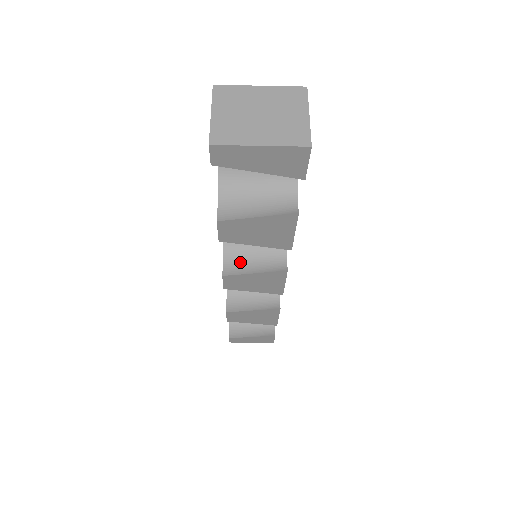
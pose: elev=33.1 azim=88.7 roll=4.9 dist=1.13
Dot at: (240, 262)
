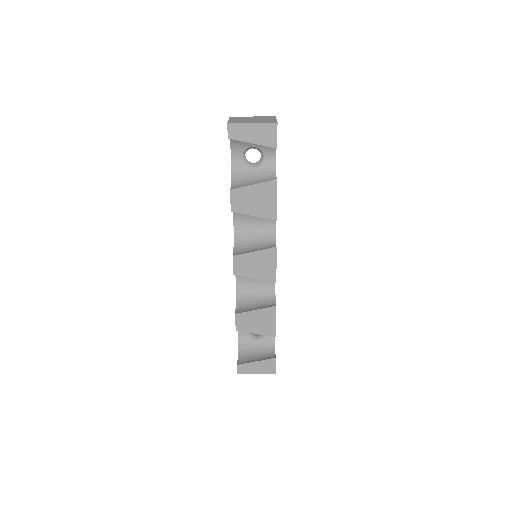
Dot at: (245, 250)
